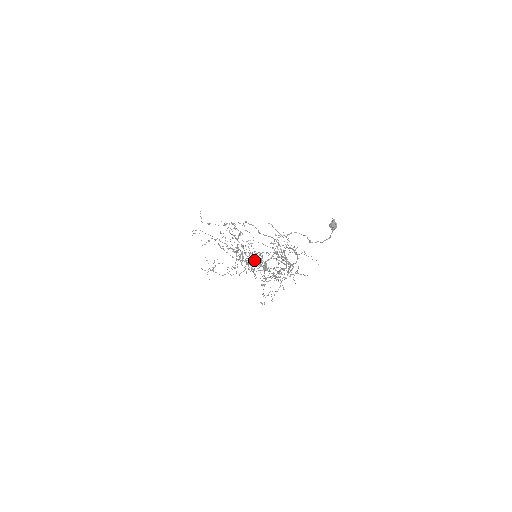
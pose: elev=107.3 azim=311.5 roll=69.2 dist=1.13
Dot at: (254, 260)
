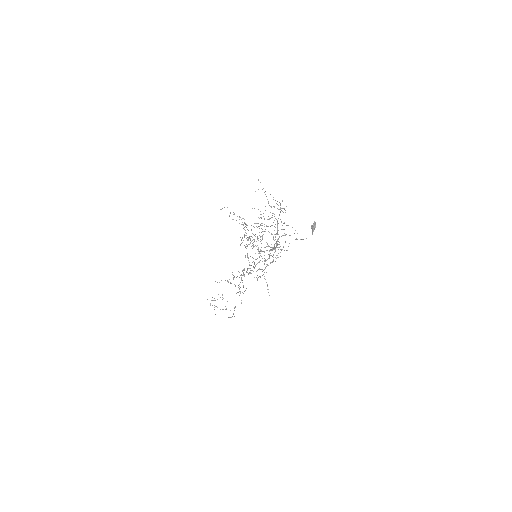
Dot at: (258, 209)
